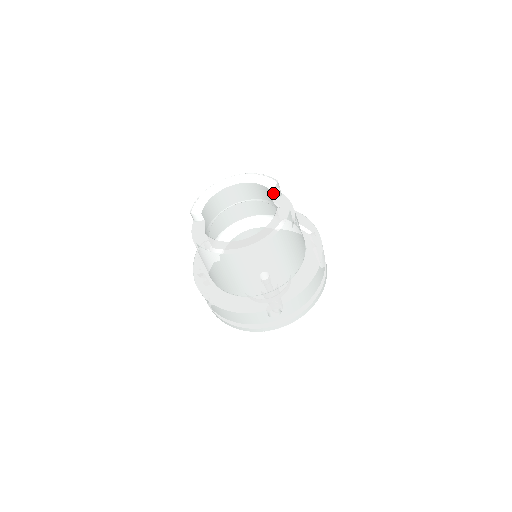
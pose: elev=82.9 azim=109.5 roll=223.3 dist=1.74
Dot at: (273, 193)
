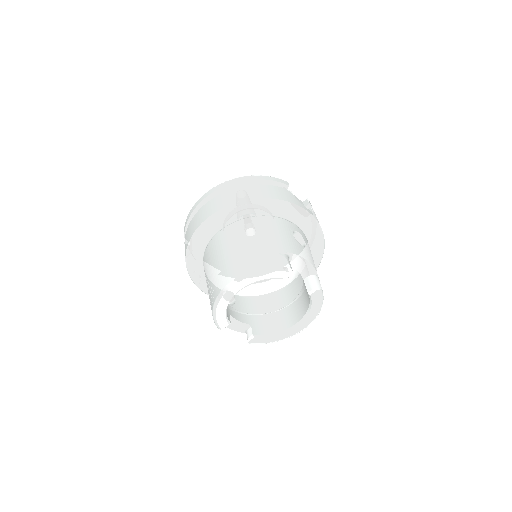
Dot at: occluded
